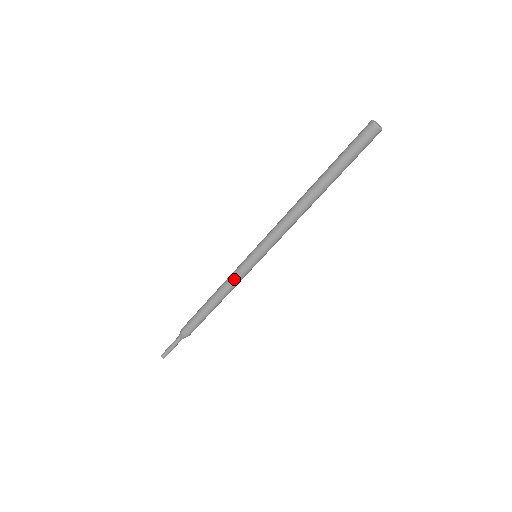
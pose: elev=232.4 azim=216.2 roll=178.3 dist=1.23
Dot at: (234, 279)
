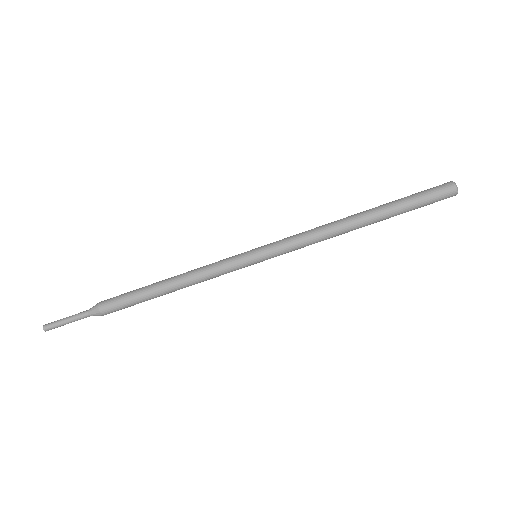
Dot at: (217, 272)
